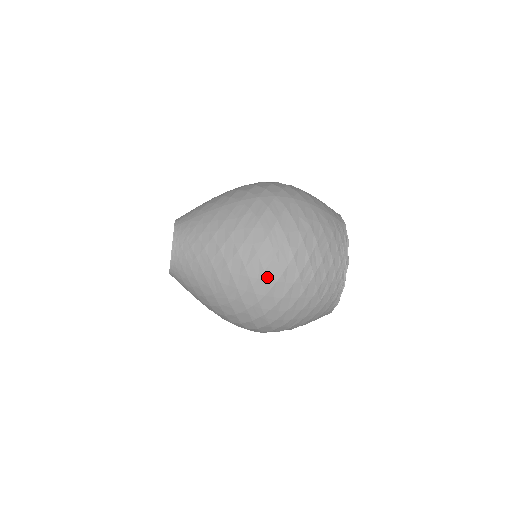
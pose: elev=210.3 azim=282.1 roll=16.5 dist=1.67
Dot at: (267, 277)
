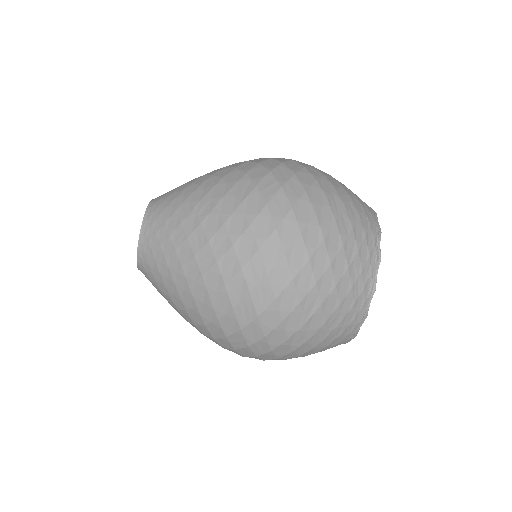
Dot at: (270, 212)
